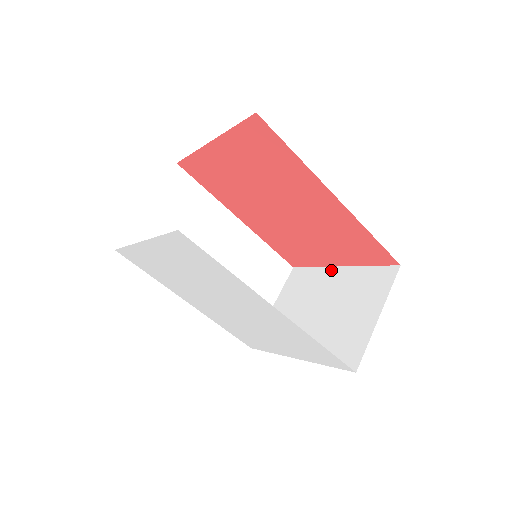
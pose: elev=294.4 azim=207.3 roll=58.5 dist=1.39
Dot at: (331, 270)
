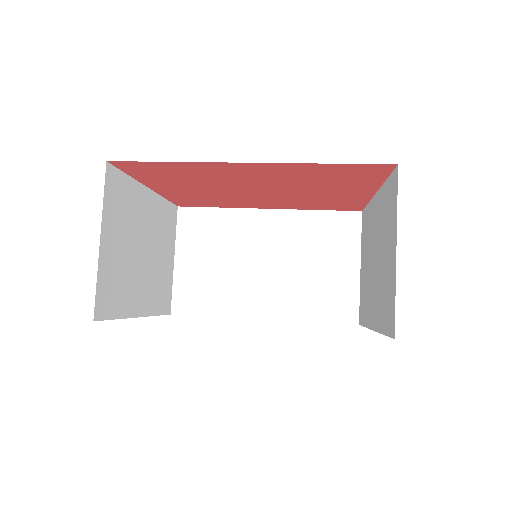
Dot at: (373, 202)
